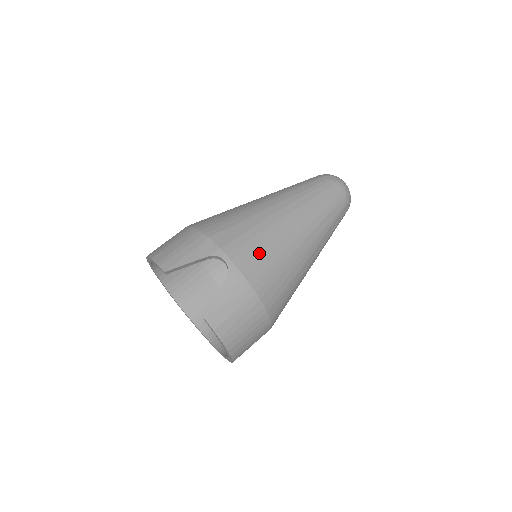
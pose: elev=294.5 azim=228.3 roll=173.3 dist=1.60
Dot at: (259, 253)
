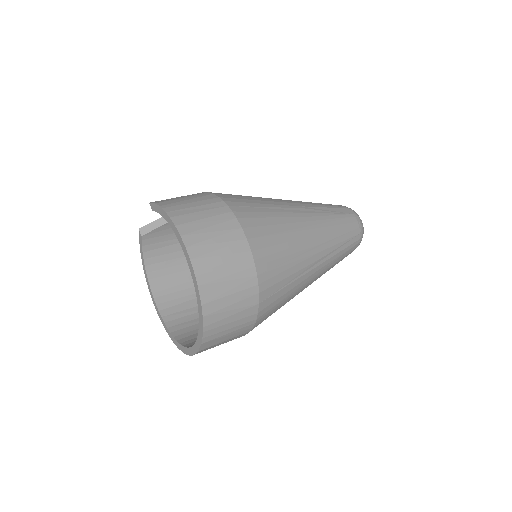
Dot at: occluded
